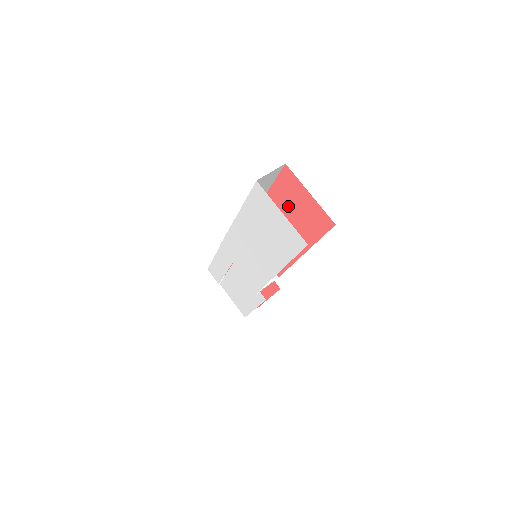
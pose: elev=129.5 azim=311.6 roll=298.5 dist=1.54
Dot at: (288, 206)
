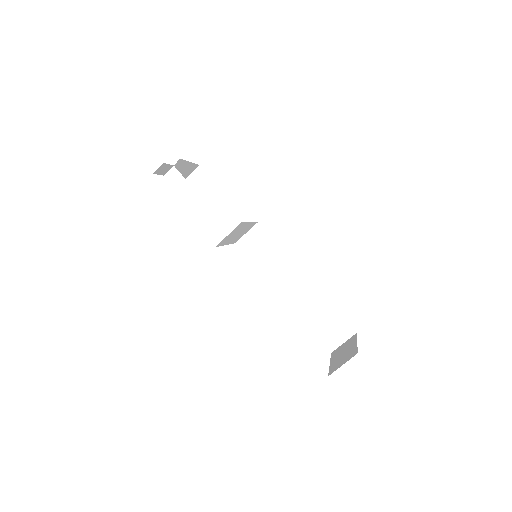
Dot at: occluded
